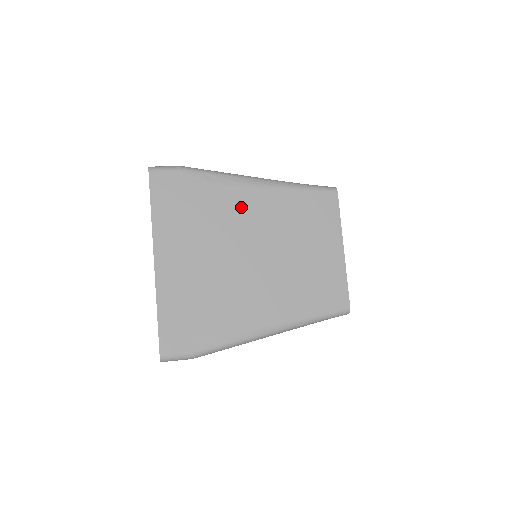
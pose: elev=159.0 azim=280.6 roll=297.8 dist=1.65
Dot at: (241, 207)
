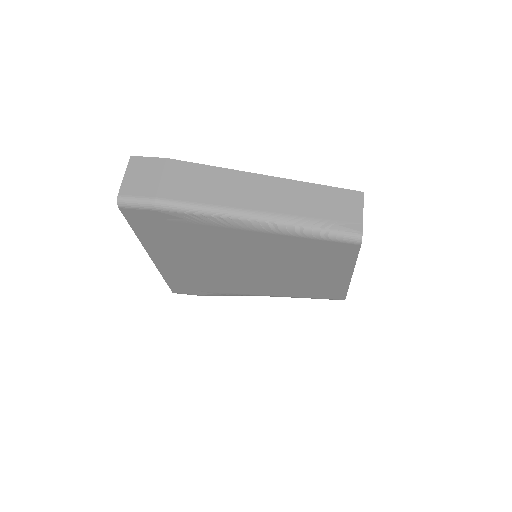
Dot at: (235, 241)
